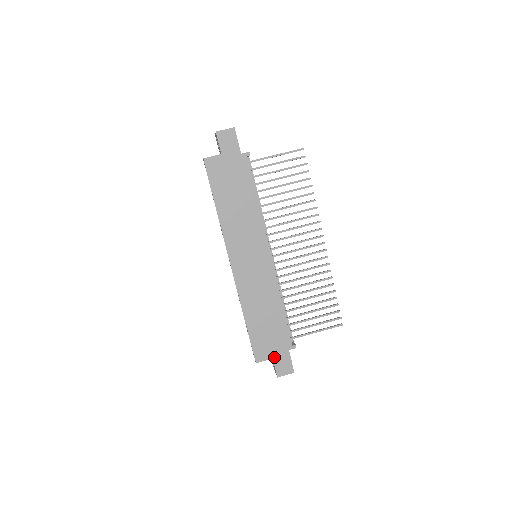
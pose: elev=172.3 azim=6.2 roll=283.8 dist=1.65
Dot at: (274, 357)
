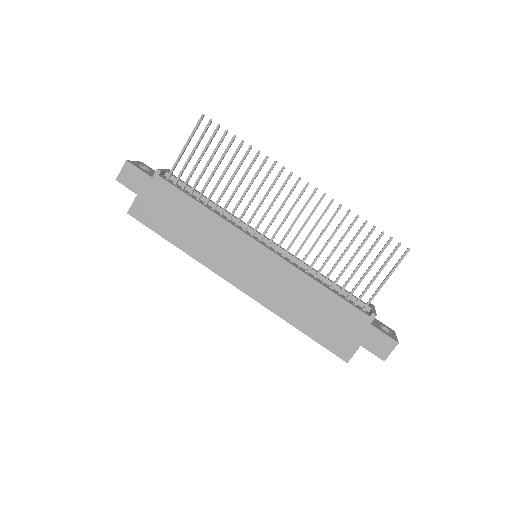
Dot at: (361, 343)
